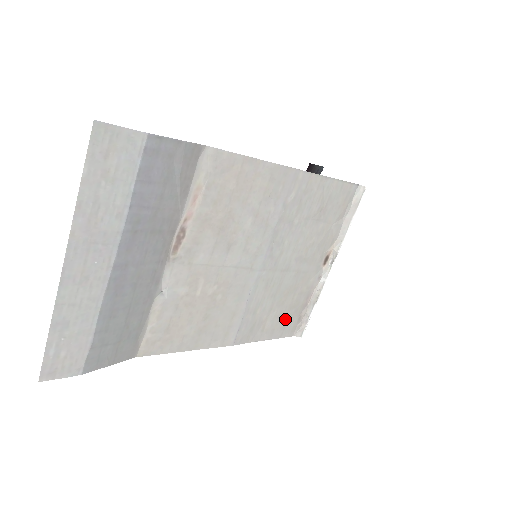
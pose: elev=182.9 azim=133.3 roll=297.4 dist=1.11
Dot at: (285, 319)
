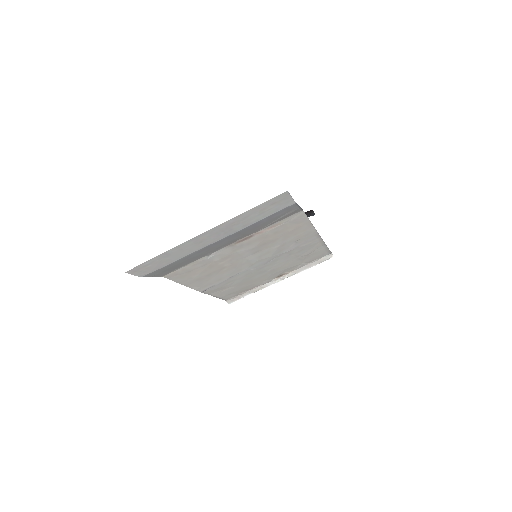
Dot at: (233, 292)
